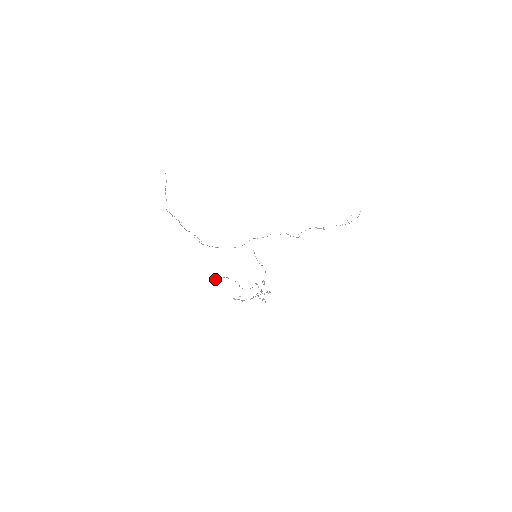
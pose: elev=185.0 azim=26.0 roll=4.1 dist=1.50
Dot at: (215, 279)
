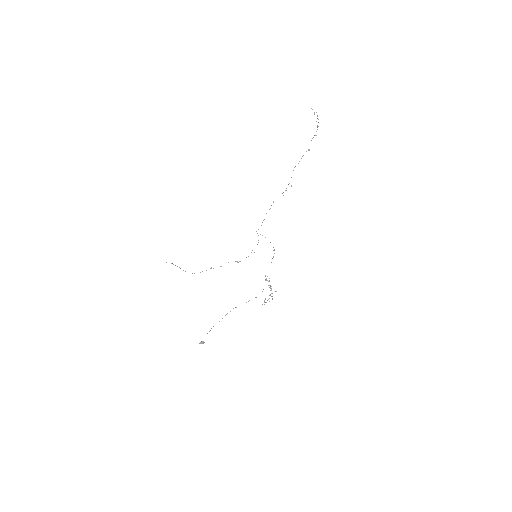
Dot at: (199, 343)
